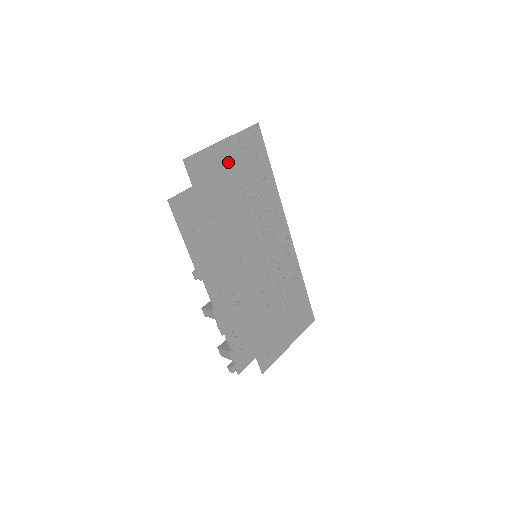
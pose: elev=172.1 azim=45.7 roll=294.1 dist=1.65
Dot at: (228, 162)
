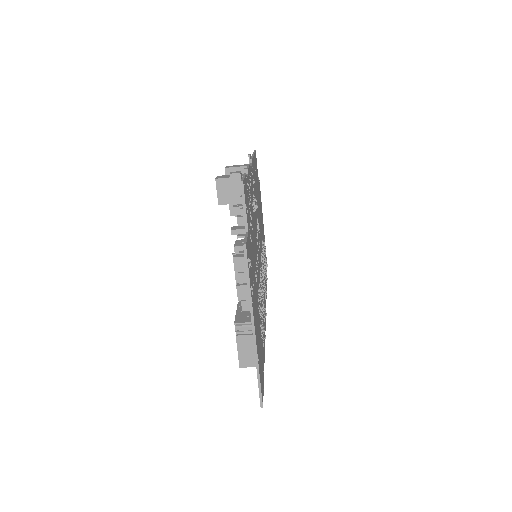
Dot at: occluded
